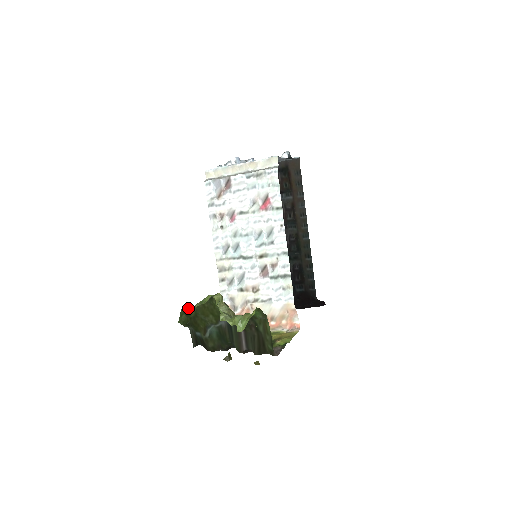
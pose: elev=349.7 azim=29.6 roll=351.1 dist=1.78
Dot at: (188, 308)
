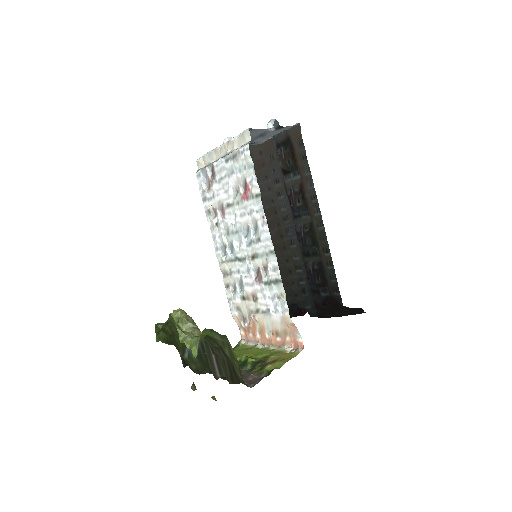
Dot at: (159, 325)
